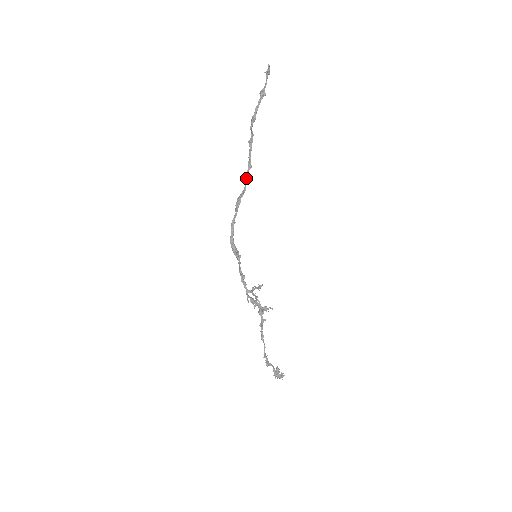
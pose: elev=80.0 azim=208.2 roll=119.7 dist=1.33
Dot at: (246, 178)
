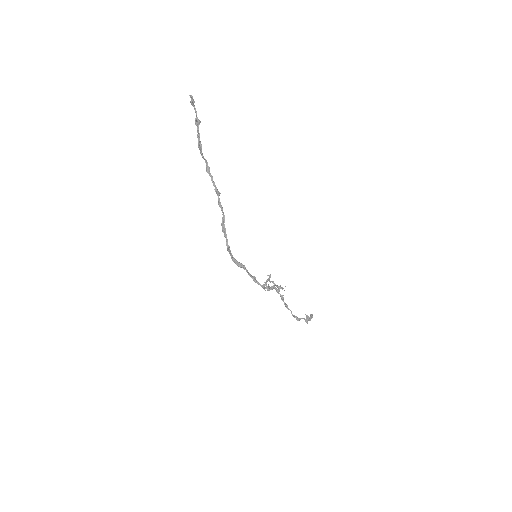
Dot at: (220, 205)
